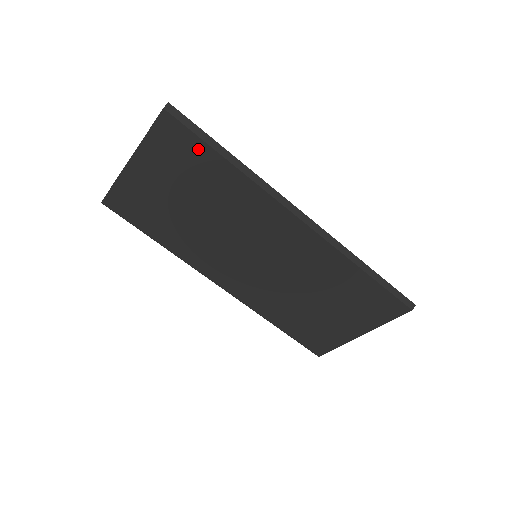
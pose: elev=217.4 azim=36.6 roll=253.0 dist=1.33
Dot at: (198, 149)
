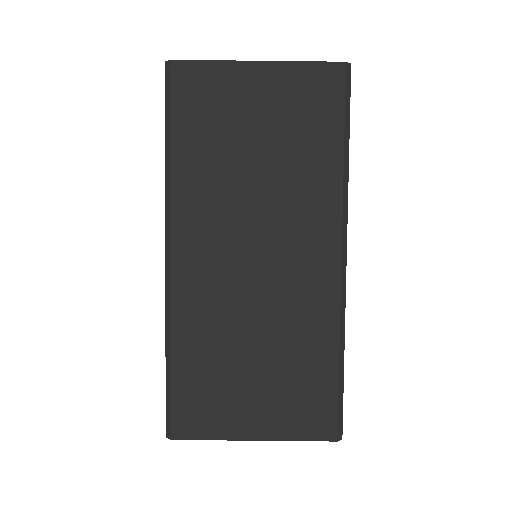
Dot at: (332, 116)
